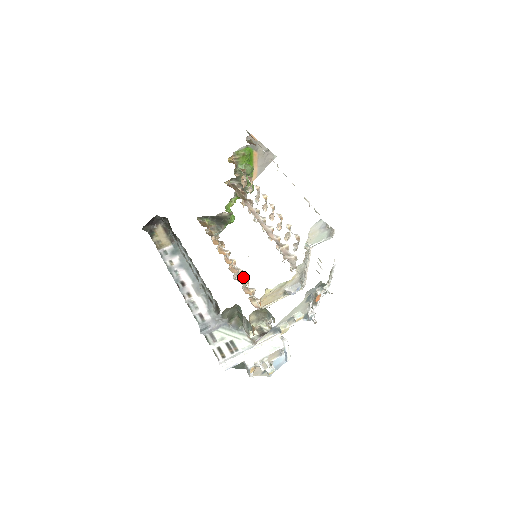
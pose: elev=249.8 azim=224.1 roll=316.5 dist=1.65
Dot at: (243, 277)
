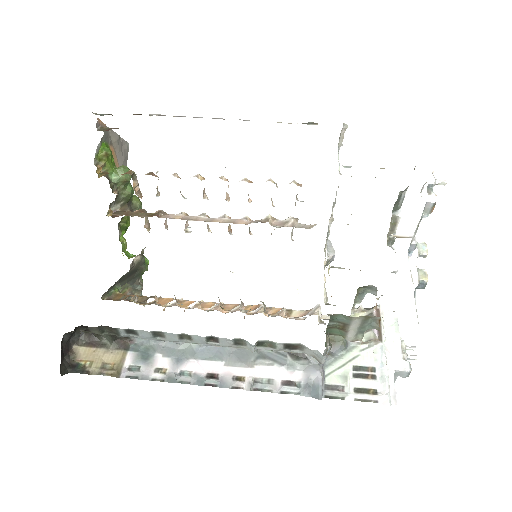
Dot at: (234, 308)
